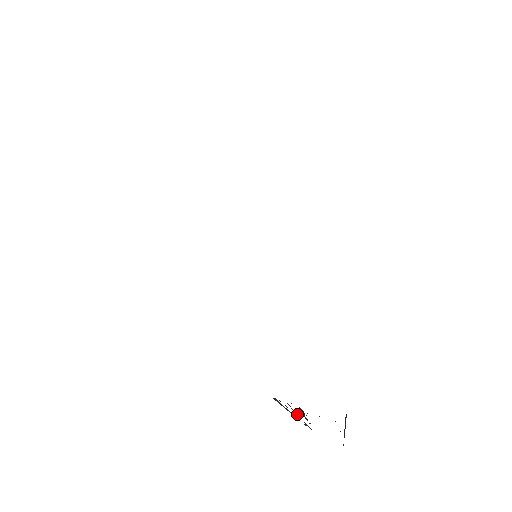
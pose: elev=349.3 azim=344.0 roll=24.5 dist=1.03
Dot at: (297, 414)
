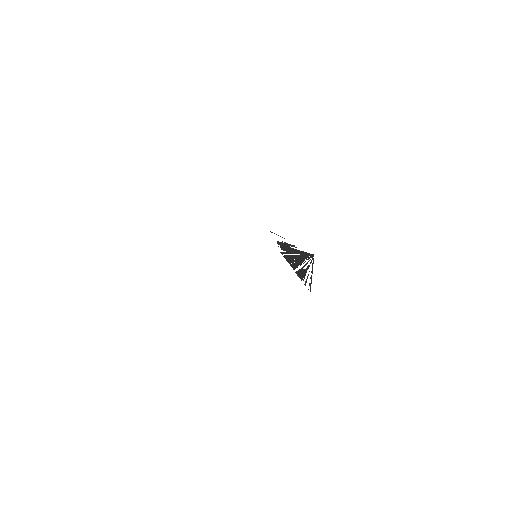
Dot at: (283, 245)
